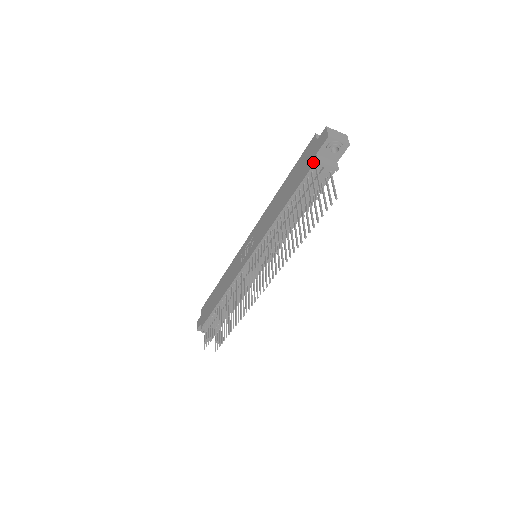
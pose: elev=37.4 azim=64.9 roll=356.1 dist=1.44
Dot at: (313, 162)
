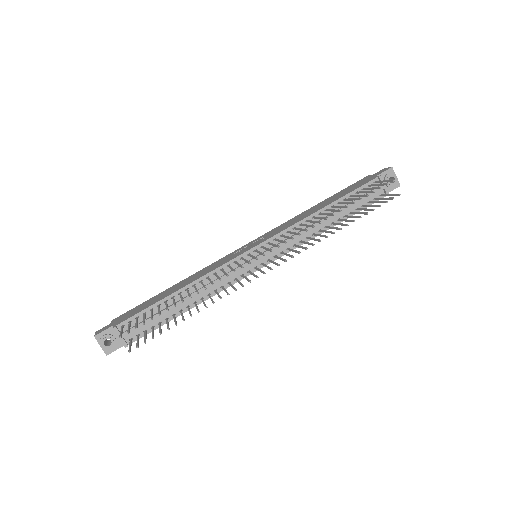
Dot at: (374, 178)
